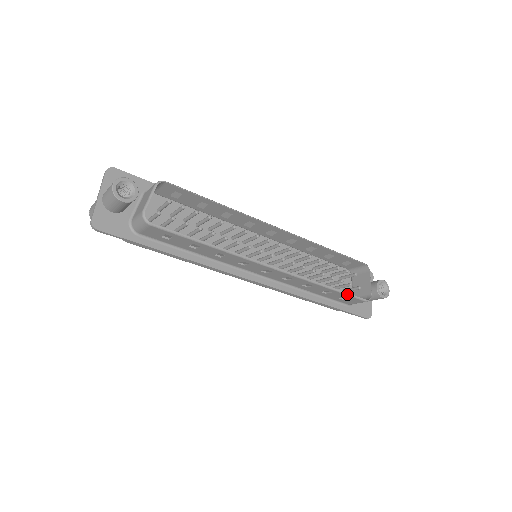
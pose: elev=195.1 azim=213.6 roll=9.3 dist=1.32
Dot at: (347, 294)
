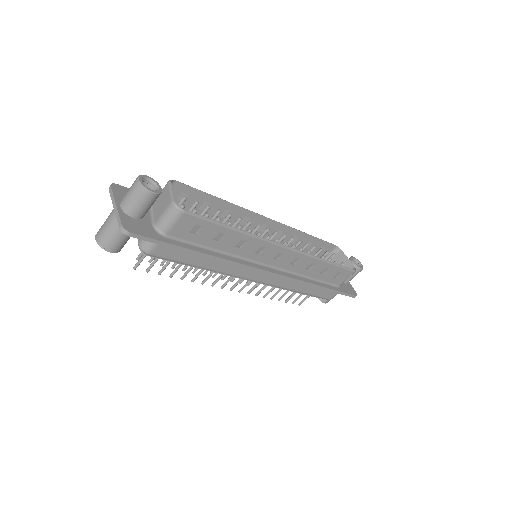
Dot at: (341, 266)
